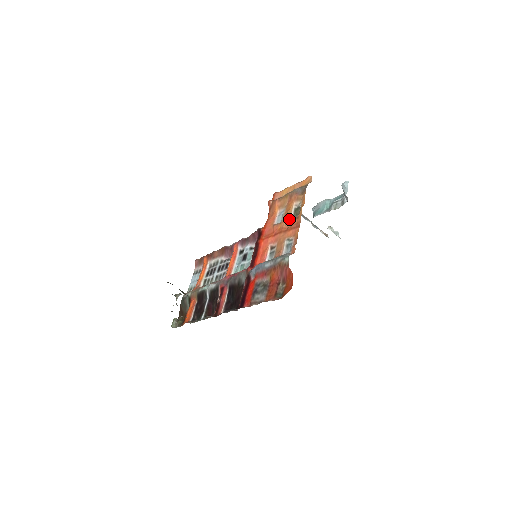
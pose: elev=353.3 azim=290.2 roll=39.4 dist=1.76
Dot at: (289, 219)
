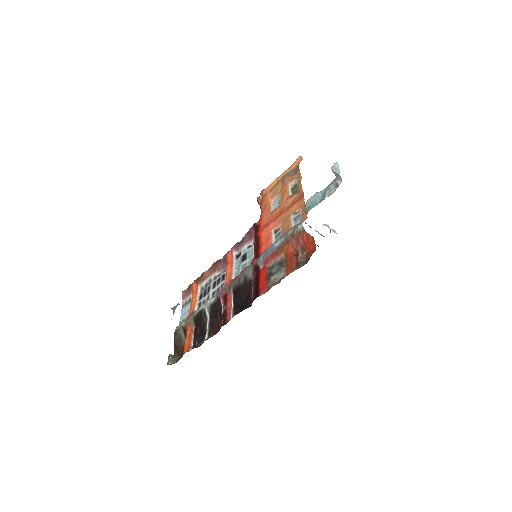
Dot at: (288, 198)
